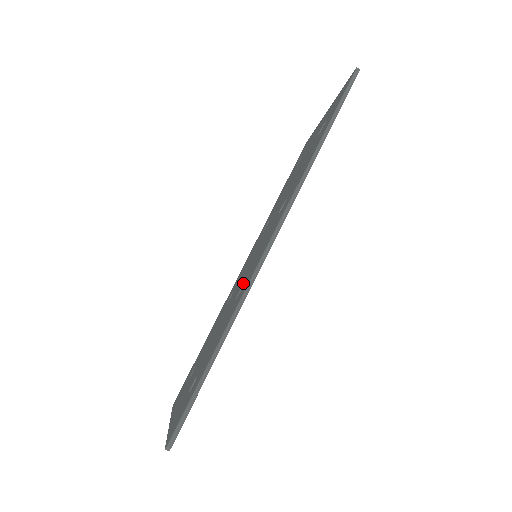
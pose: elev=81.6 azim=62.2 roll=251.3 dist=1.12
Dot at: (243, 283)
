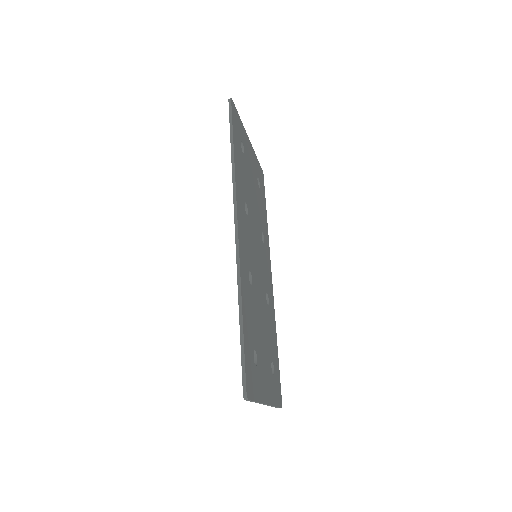
Dot at: occluded
